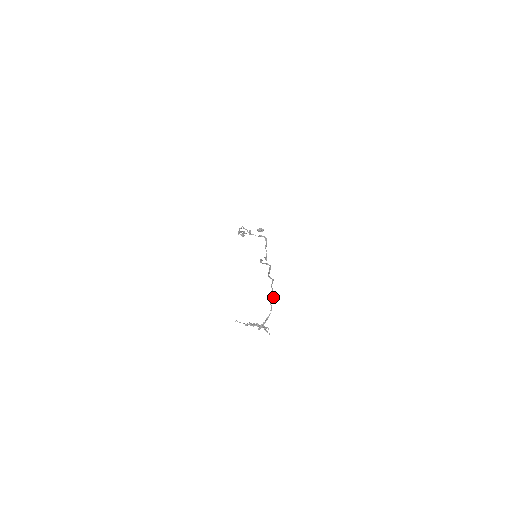
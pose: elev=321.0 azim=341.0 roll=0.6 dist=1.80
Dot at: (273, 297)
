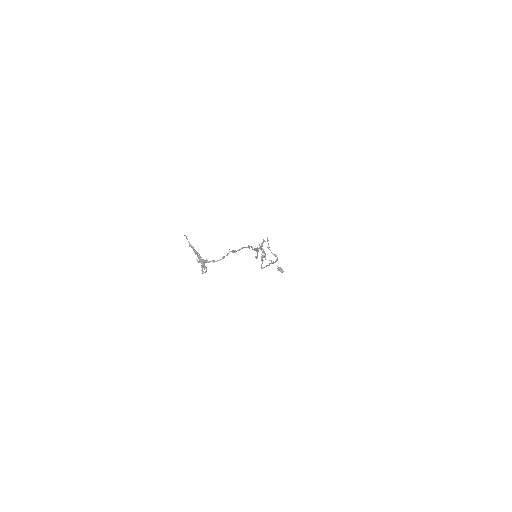
Dot at: occluded
